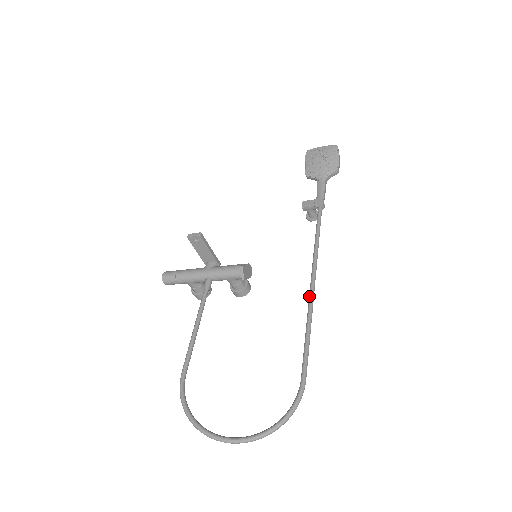
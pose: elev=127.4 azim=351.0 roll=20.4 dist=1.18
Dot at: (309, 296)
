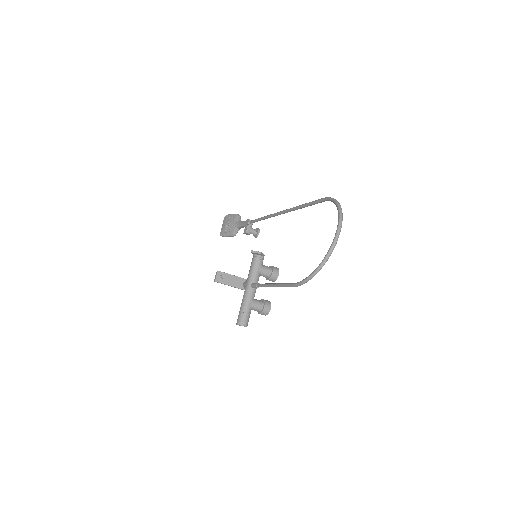
Dot at: (287, 211)
